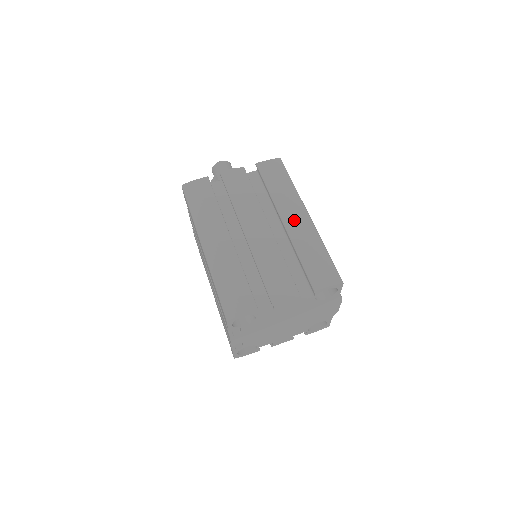
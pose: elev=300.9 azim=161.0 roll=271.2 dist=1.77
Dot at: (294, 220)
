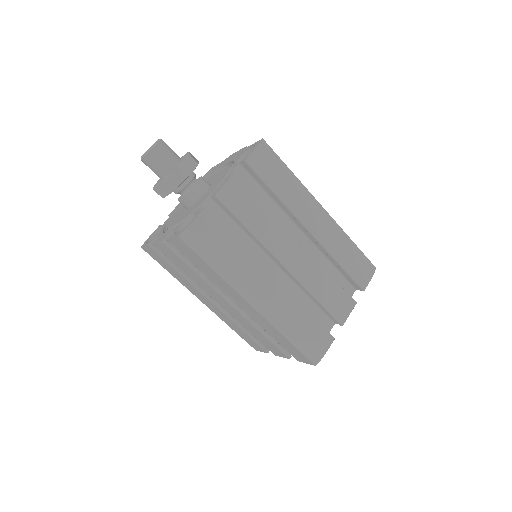
Dot at: (317, 223)
